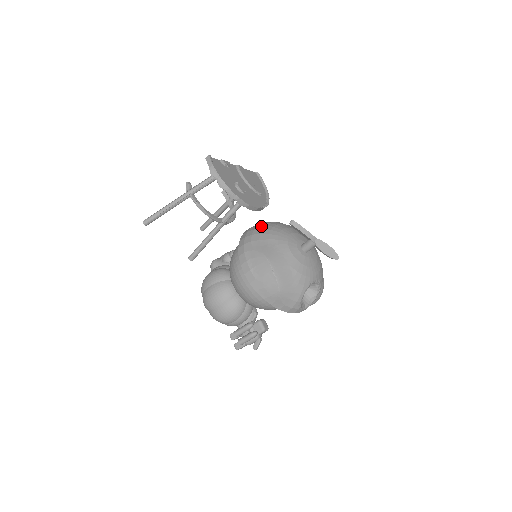
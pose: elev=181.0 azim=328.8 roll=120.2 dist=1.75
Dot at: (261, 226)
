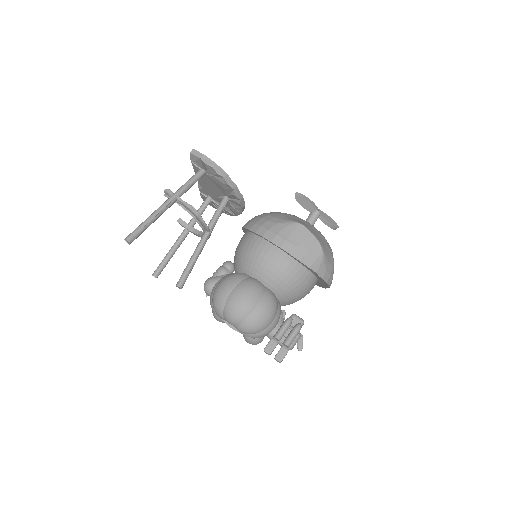
Dot at: (261, 214)
